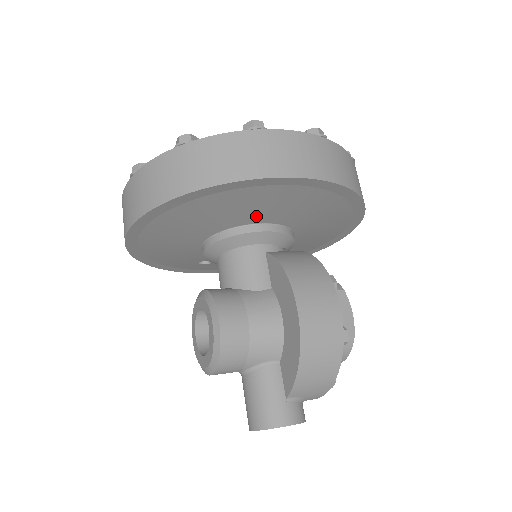
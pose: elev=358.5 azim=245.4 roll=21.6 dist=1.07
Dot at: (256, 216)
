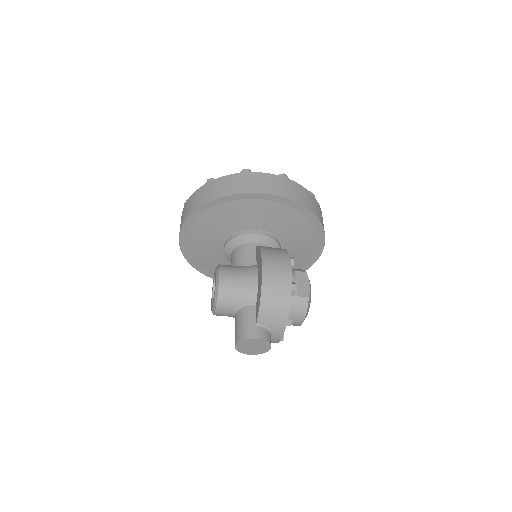
Dot at: (249, 223)
